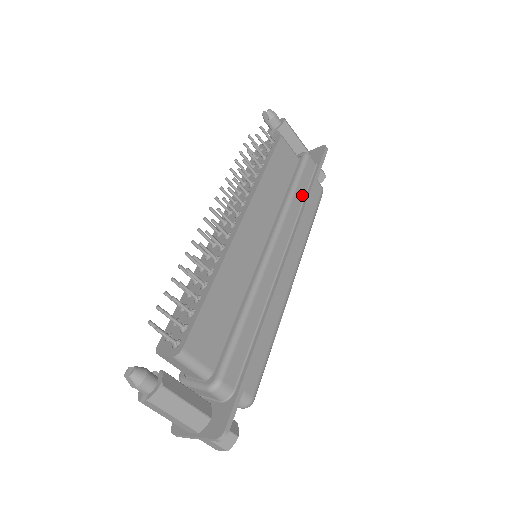
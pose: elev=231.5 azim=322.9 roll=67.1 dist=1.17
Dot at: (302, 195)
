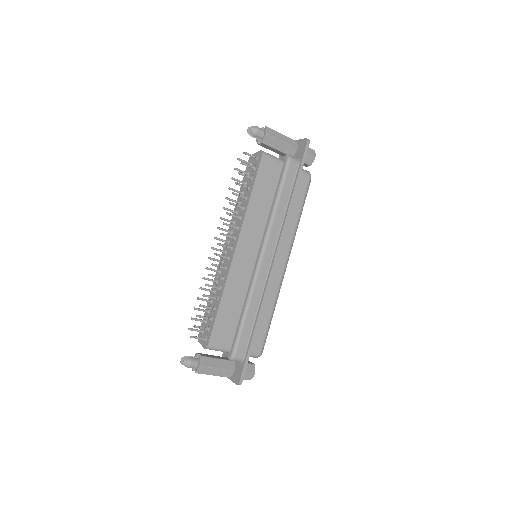
Dot at: (286, 201)
